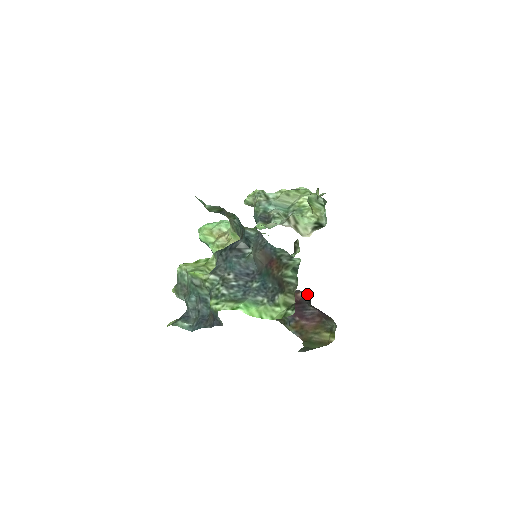
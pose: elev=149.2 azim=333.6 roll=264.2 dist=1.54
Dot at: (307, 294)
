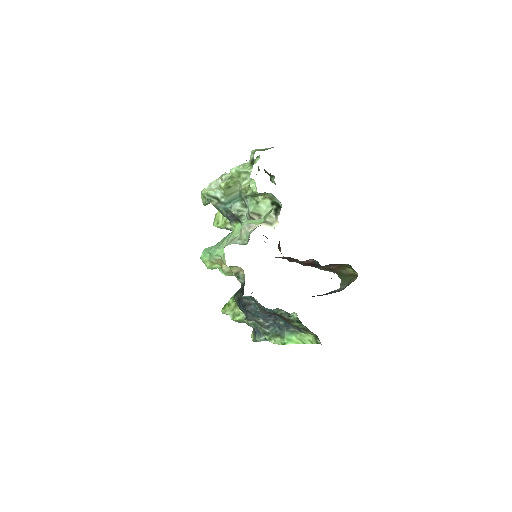
Dot at: (314, 260)
